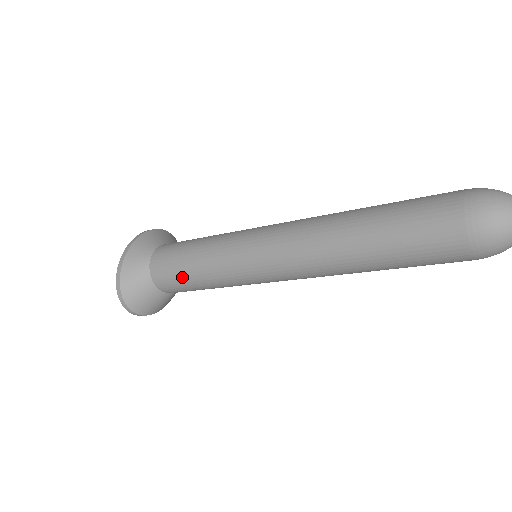
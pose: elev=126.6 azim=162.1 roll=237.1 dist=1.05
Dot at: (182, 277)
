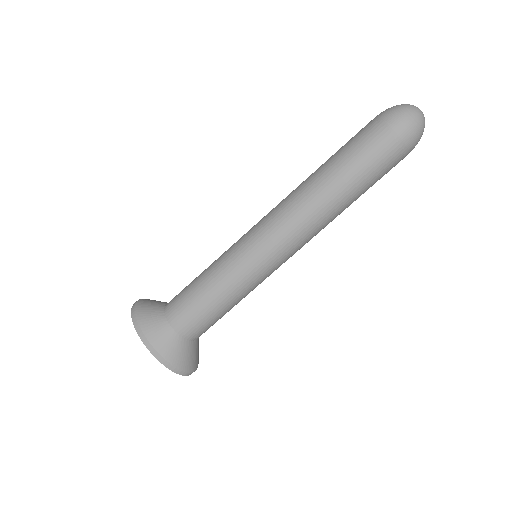
Dot at: (218, 317)
